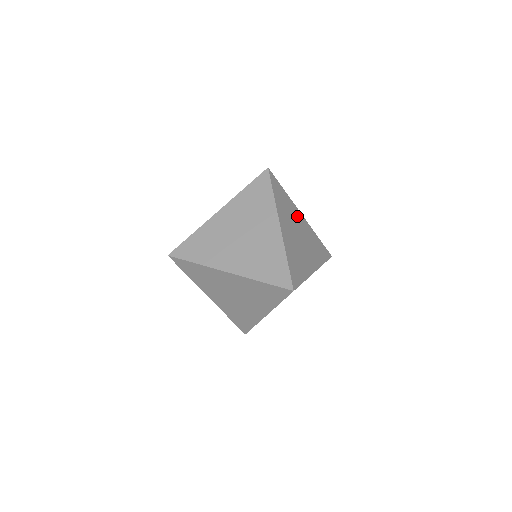
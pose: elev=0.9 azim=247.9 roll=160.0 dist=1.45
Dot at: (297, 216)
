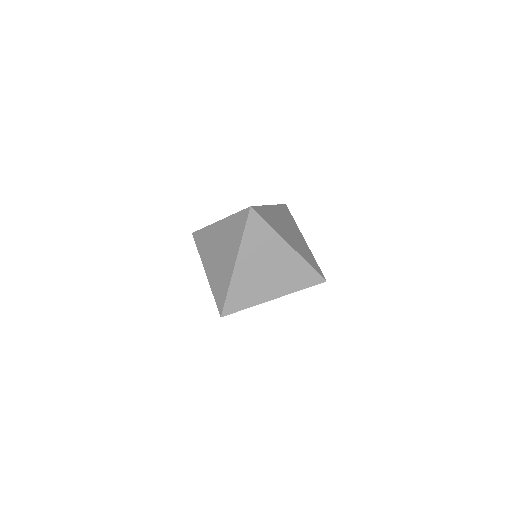
Dot at: (278, 249)
